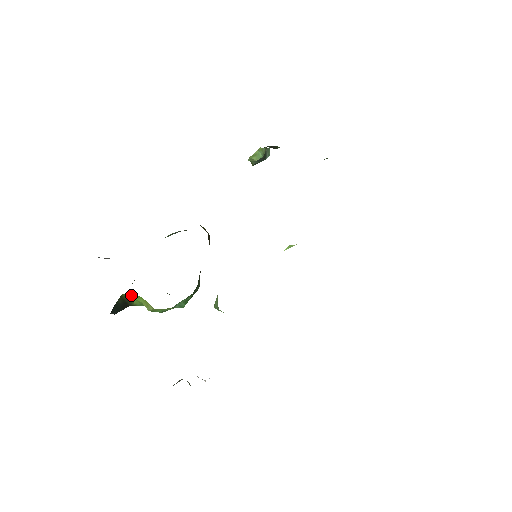
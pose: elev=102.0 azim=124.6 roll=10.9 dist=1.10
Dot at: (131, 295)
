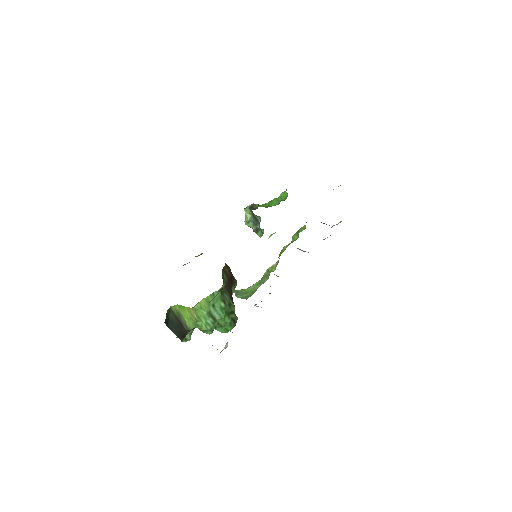
Dot at: (180, 311)
